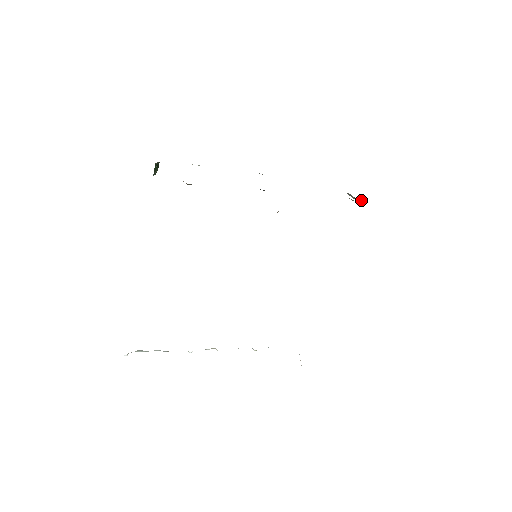
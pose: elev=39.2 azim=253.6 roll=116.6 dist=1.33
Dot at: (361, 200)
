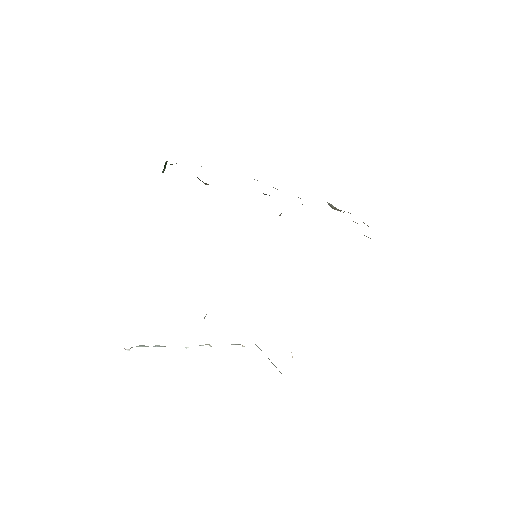
Dot at: (340, 210)
